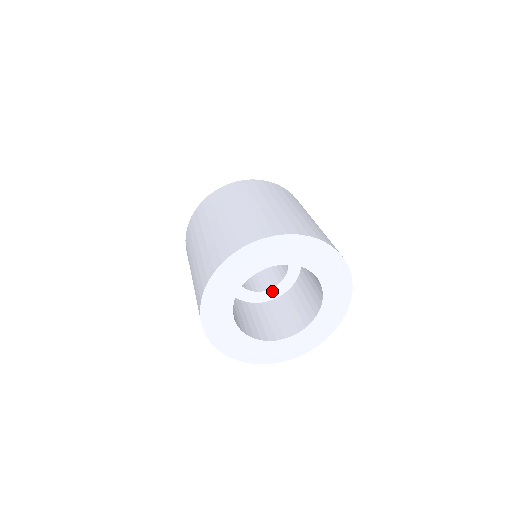
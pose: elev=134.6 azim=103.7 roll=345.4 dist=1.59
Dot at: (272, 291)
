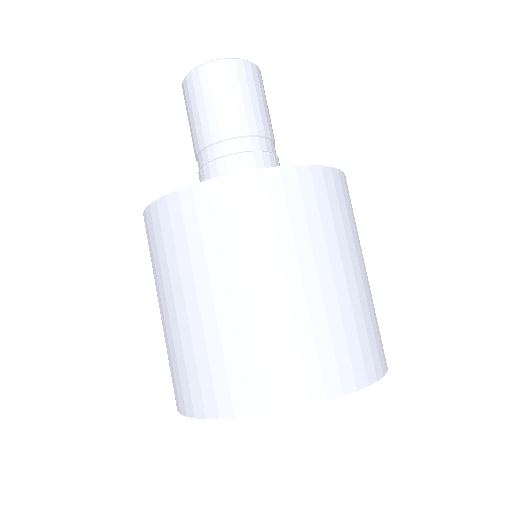
Dot at: occluded
